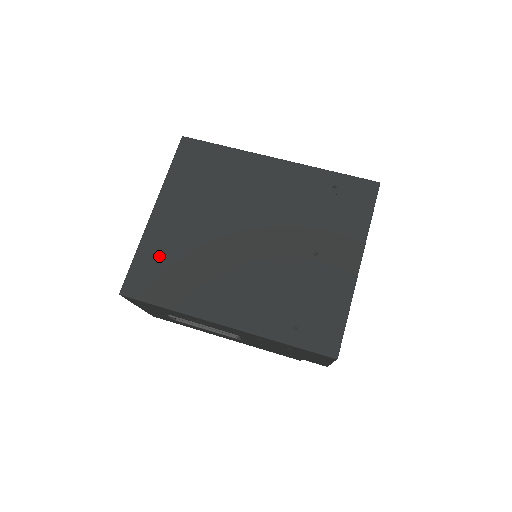
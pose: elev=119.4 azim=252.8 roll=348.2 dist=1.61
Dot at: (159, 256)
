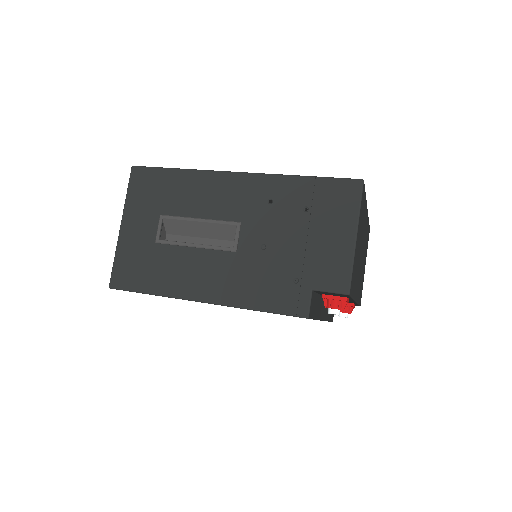
Dot at: occluded
